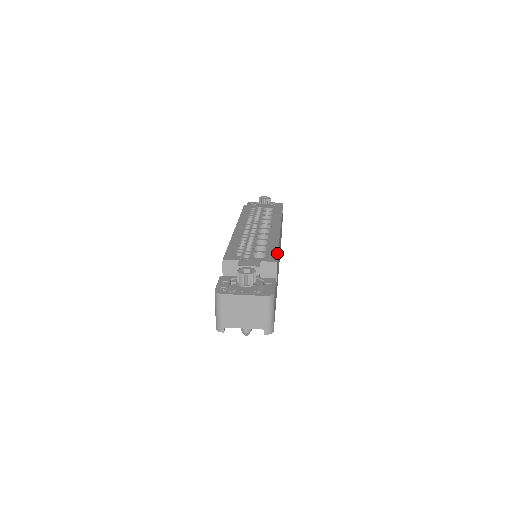
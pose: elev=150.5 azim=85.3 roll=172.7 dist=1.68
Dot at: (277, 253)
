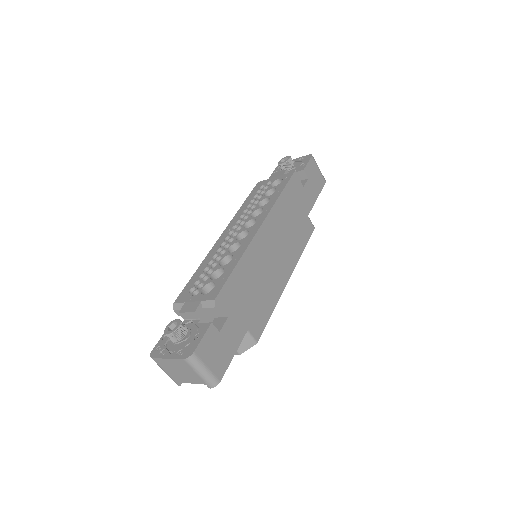
Dot at: (225, 281)
